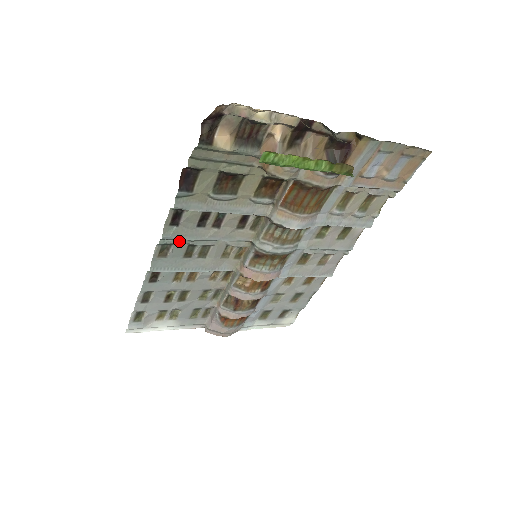
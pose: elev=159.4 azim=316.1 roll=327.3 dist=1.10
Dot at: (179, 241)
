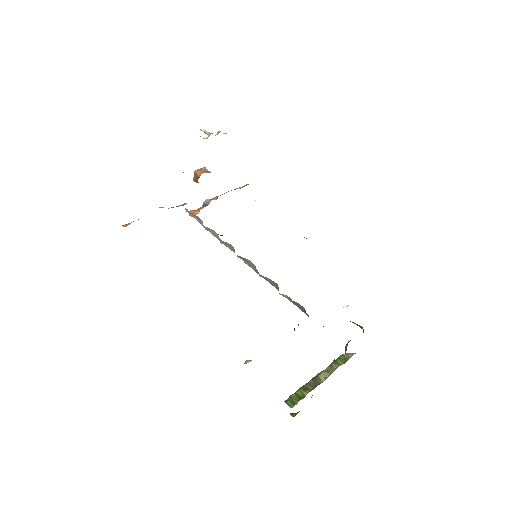
Dot at: occluded
